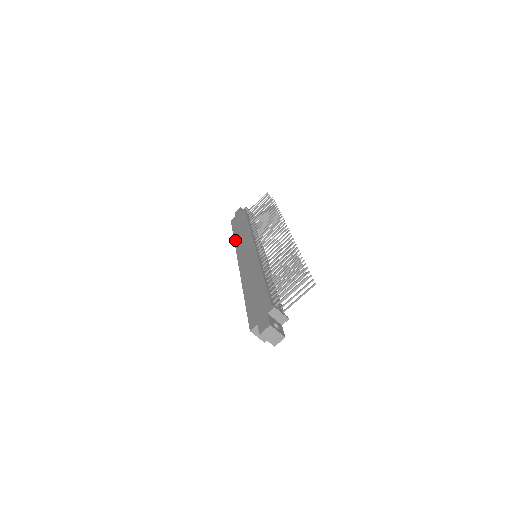
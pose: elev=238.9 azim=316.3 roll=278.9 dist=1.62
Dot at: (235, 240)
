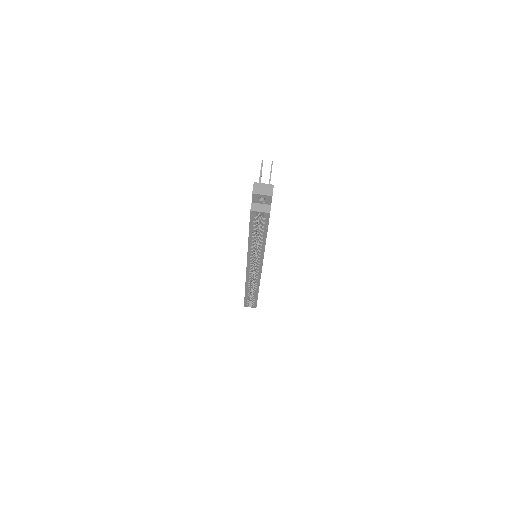
Dot at: (245, 287)
